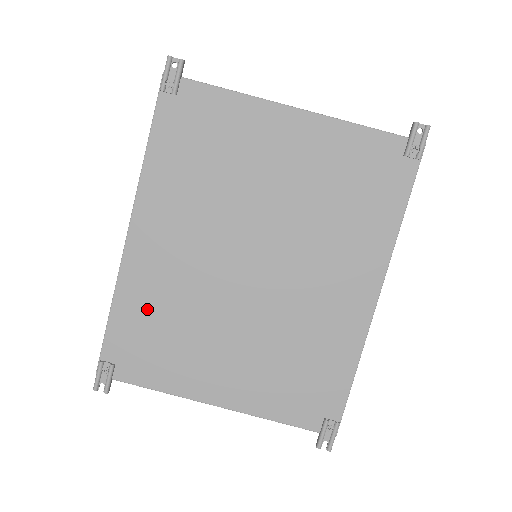
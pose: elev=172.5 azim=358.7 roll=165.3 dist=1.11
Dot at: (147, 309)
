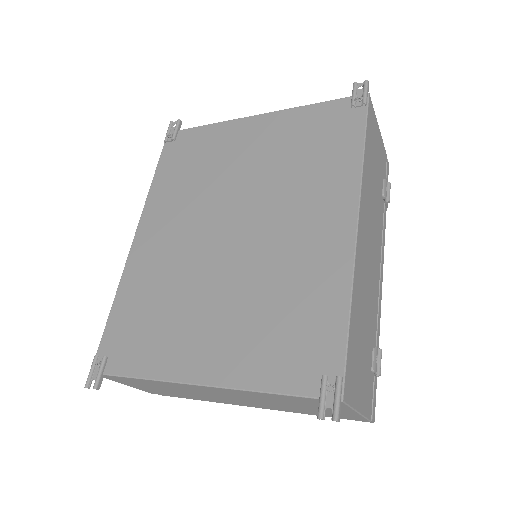
Dot at: (141, 297)
